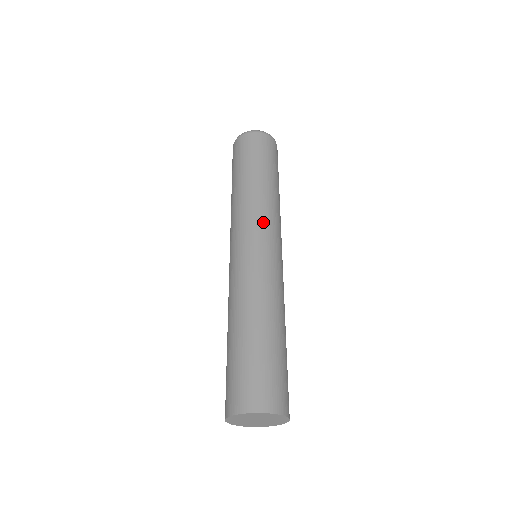
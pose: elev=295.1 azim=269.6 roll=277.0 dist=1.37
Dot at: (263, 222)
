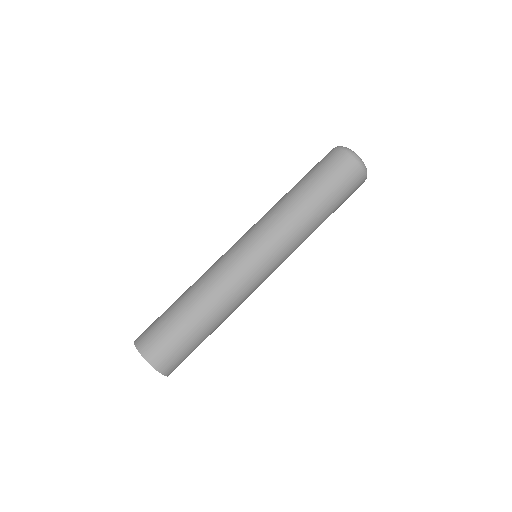
Dot at: (271, 236)
